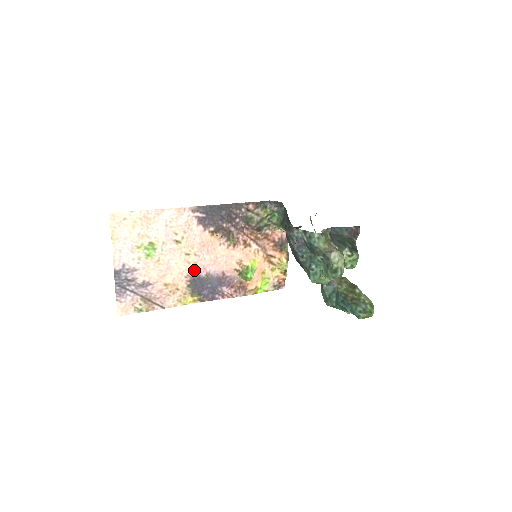
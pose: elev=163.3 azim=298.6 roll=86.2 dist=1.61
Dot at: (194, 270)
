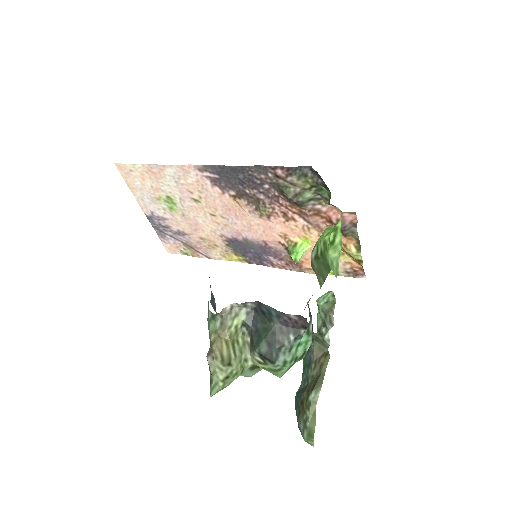
Dot at: (228, 231)
